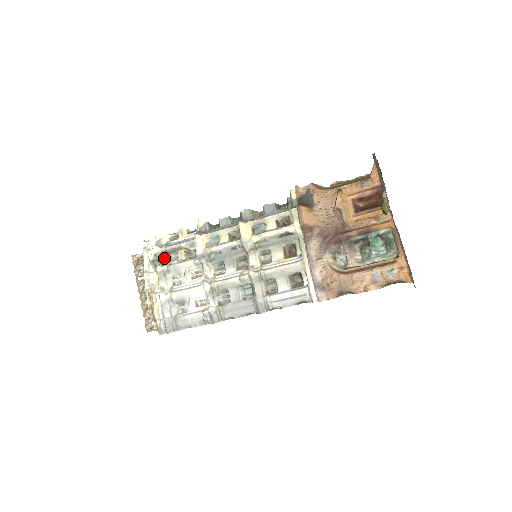
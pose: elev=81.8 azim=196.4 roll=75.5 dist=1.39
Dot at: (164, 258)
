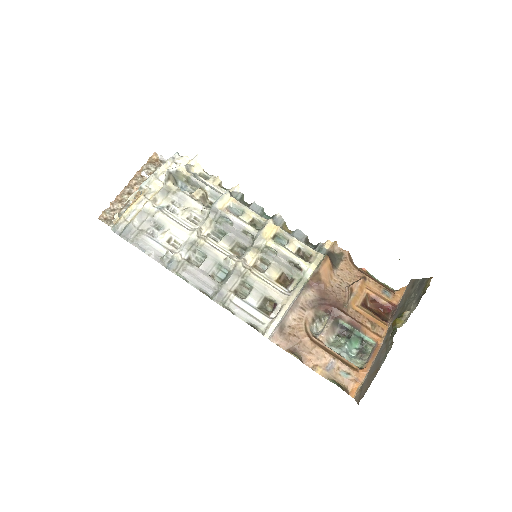
Dot at: (181, 181)
